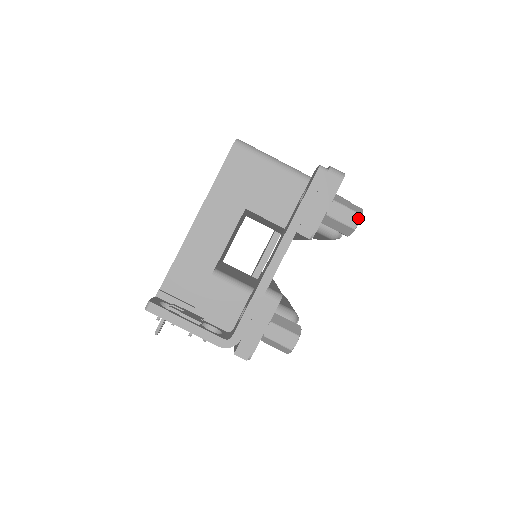
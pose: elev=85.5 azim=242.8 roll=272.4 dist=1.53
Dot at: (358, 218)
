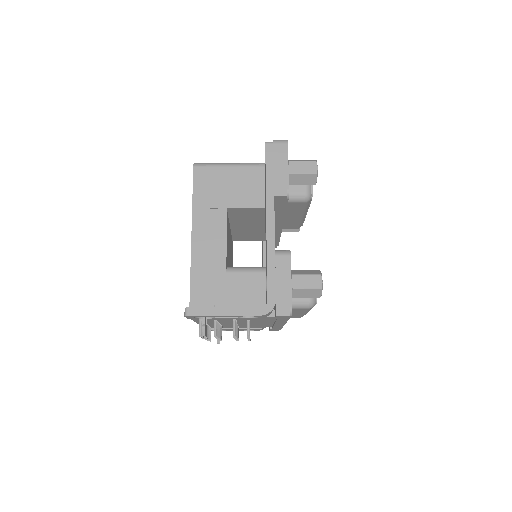
Dot at: (315, 164)
